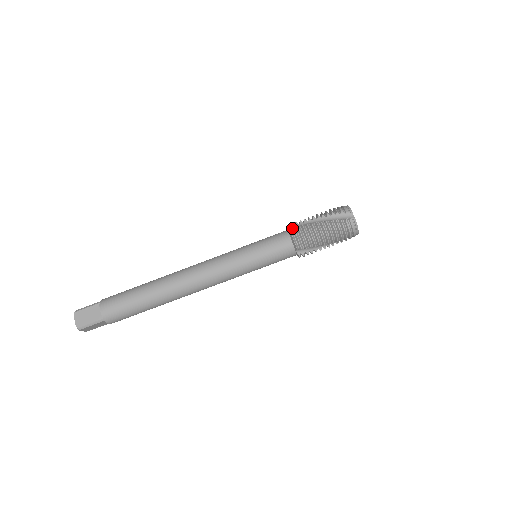
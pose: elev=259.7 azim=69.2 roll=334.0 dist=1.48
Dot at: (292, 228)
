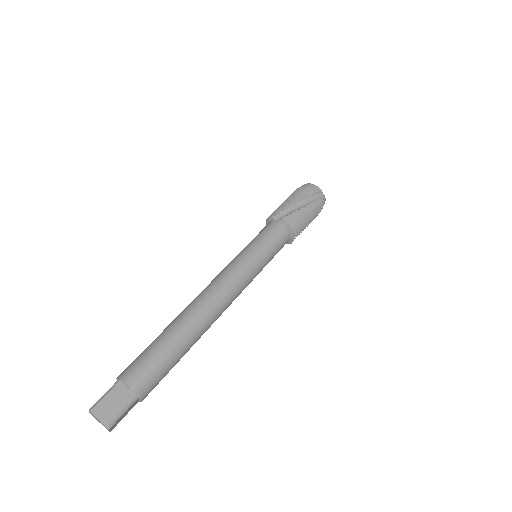
Dot at: occluded
